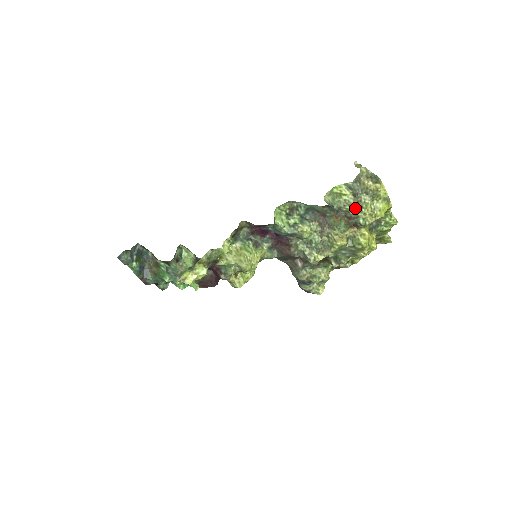
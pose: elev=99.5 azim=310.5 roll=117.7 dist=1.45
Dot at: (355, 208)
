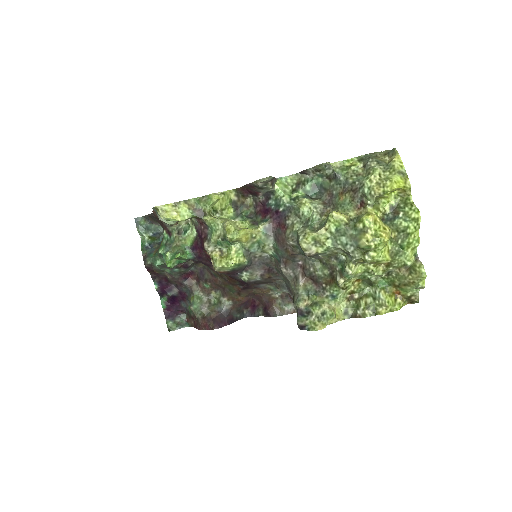
Dot at: (362, 177)
